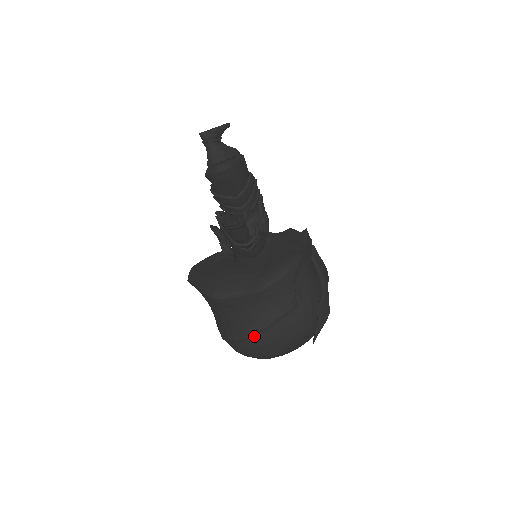
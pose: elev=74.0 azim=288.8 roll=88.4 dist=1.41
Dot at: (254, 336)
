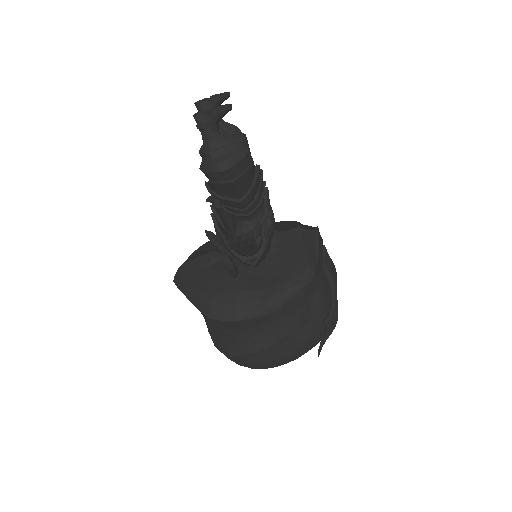
Dot at: (254, 354)
